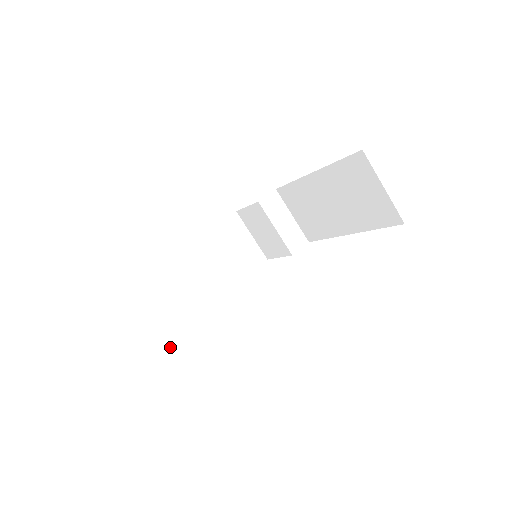
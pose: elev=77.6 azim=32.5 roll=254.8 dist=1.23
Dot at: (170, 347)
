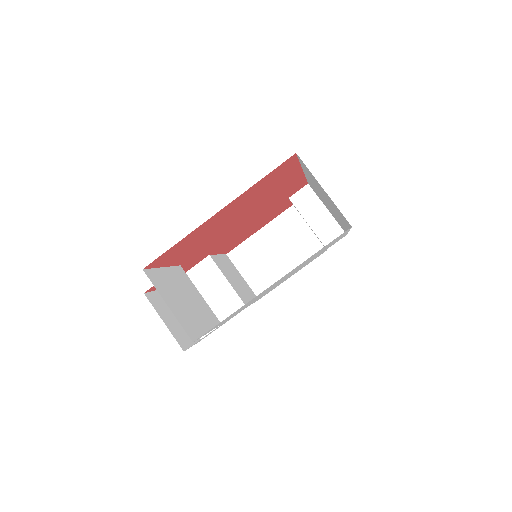
Dot at: occluded
